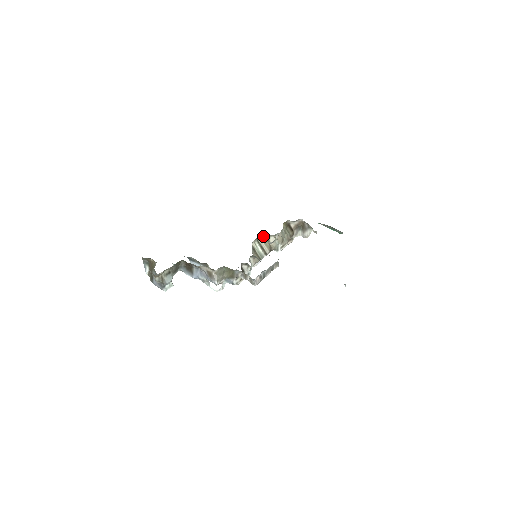
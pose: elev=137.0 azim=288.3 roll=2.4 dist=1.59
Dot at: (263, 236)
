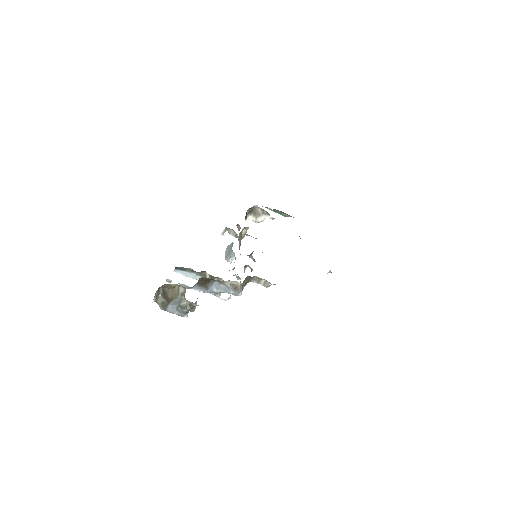
Dot at: (242, 230)
